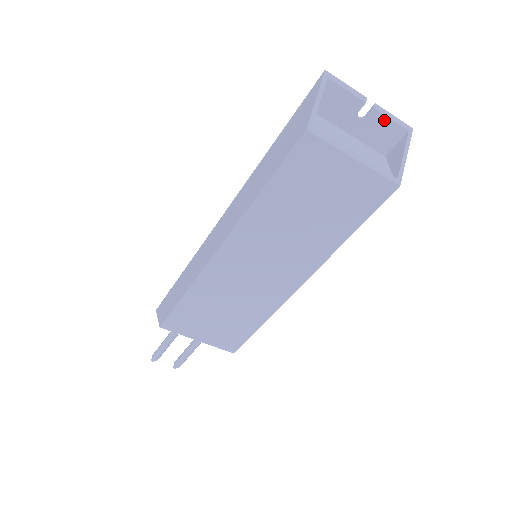
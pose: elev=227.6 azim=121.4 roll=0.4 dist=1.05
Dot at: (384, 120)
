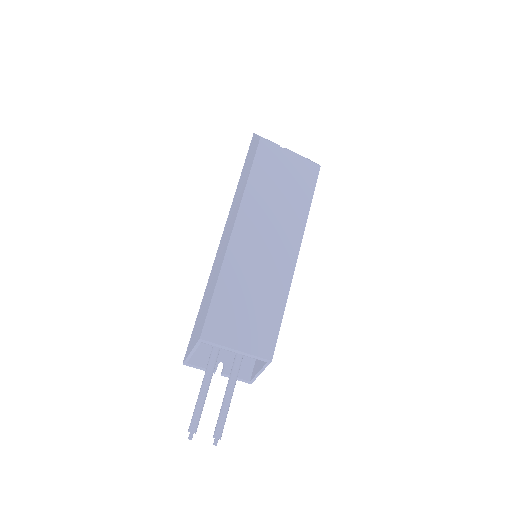
Dot at: occluded
